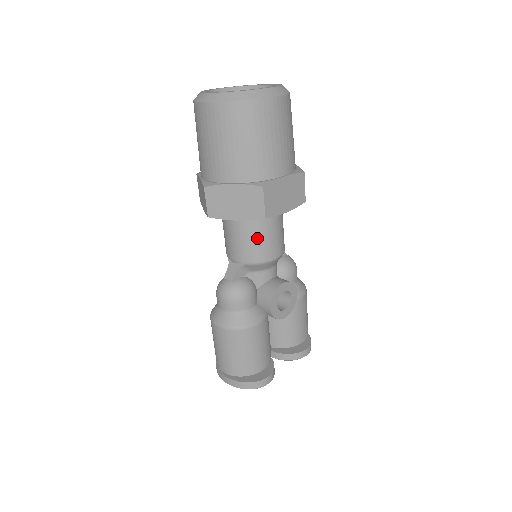
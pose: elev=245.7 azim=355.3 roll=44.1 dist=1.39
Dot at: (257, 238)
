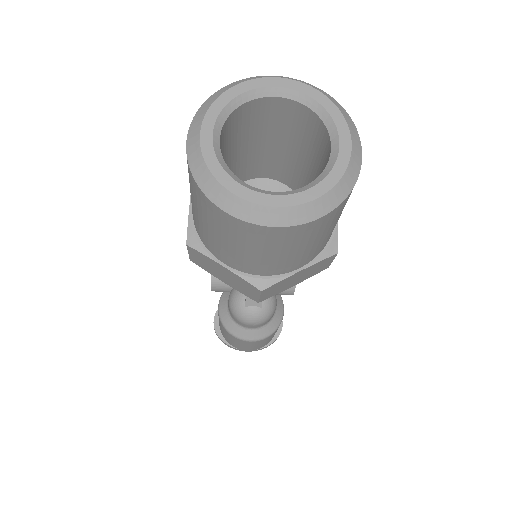
Dot at: occluded
